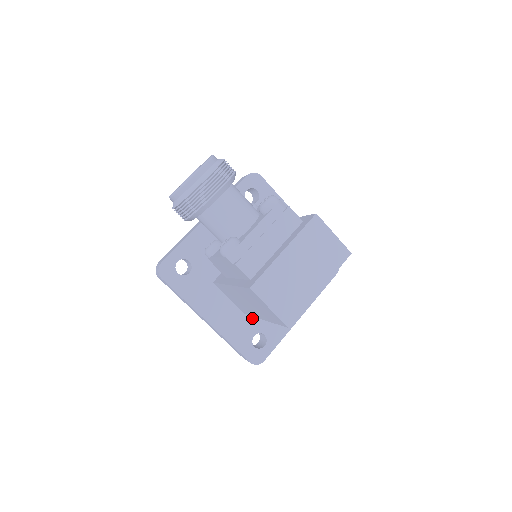
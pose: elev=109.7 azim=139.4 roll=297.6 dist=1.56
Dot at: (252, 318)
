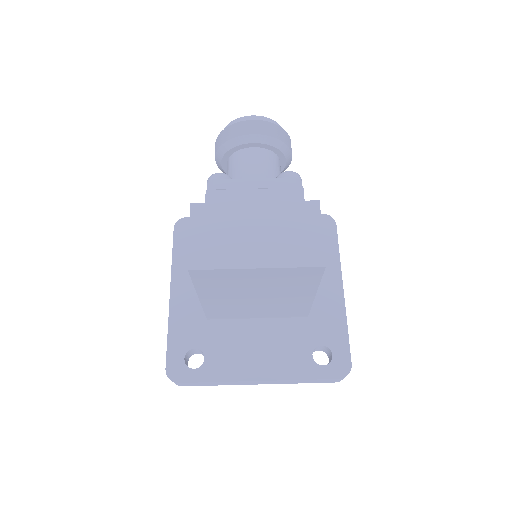
Dot at: (210, 330)
